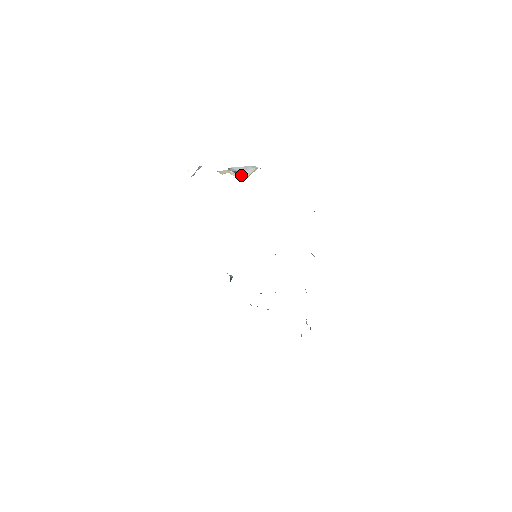
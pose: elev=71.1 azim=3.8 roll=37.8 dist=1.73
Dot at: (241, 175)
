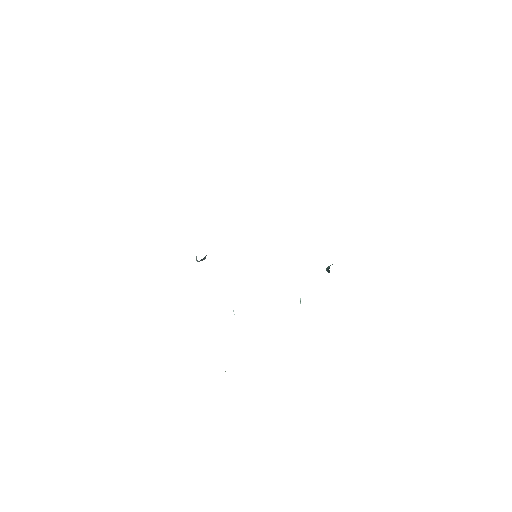
Dot at: occluded
